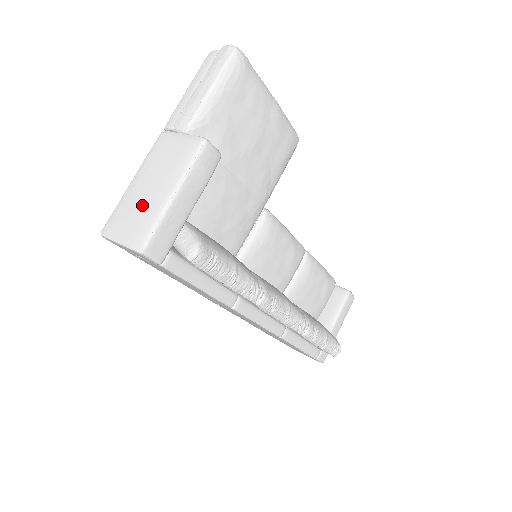
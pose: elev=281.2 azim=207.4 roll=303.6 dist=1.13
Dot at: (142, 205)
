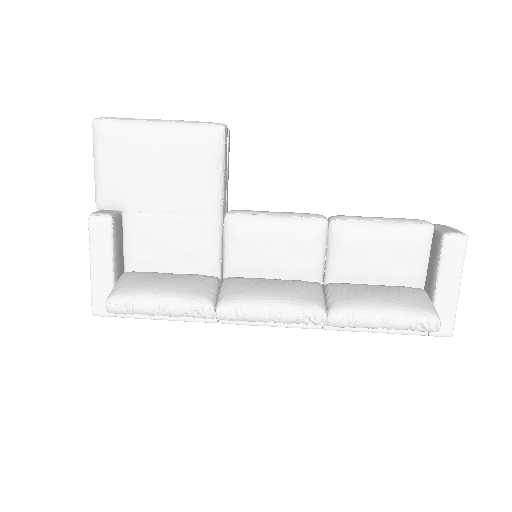
Dot at: occluded
